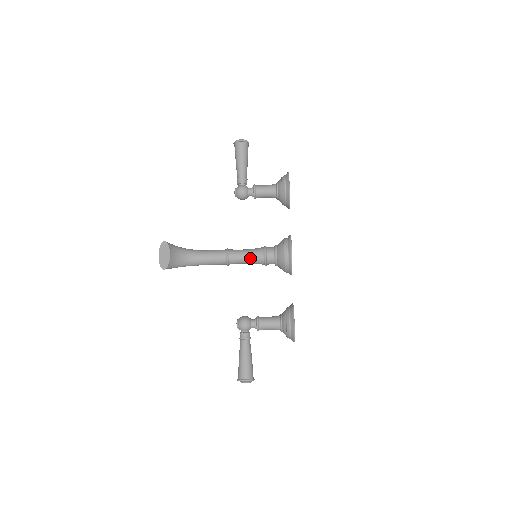
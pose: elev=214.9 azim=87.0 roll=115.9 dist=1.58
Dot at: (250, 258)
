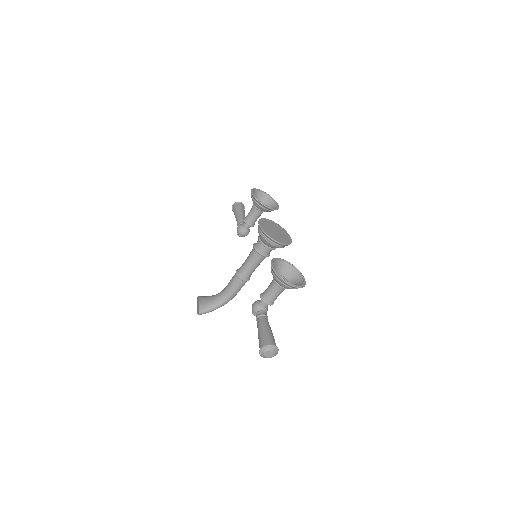
Dot at: (249, 260)
